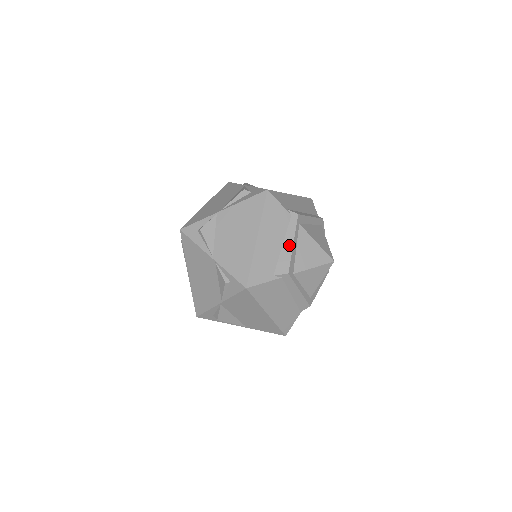
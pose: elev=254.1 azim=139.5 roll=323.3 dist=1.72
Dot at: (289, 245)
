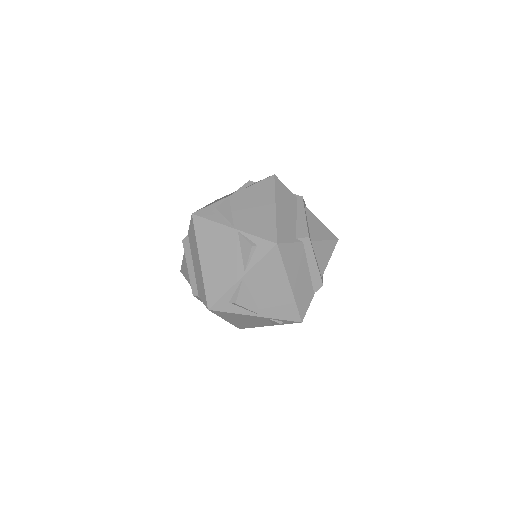
Dot at: (302, 217)
